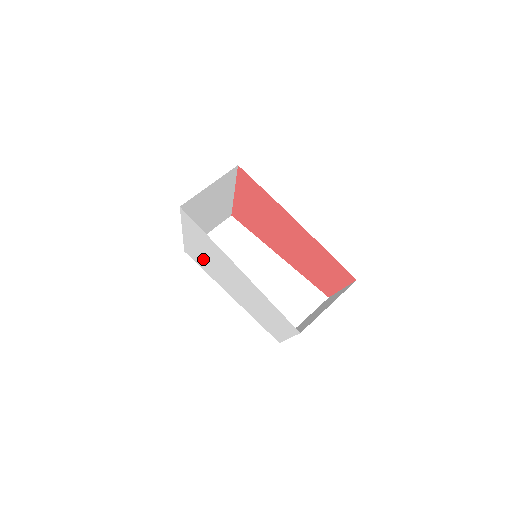
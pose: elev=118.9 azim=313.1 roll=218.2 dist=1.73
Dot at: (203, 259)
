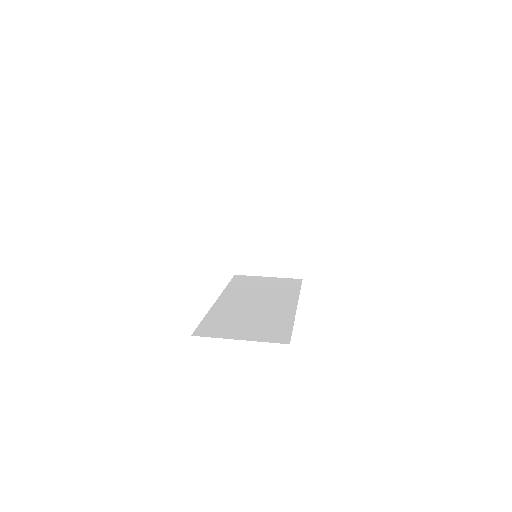
Dot at: occluded
